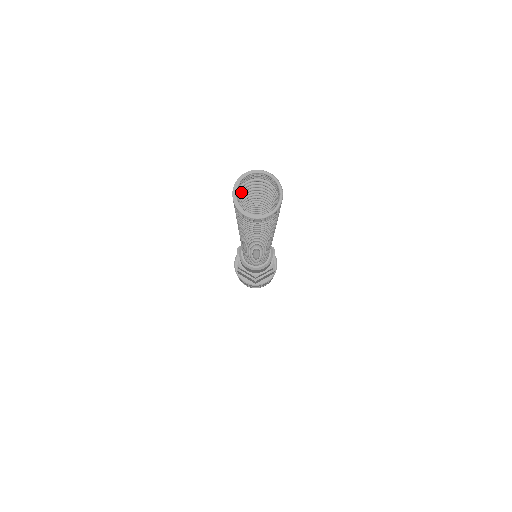
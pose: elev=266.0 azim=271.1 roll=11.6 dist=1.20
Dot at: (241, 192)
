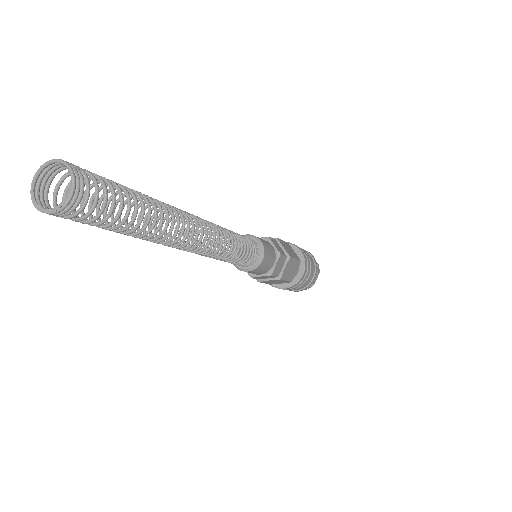
Dot at: occluded
